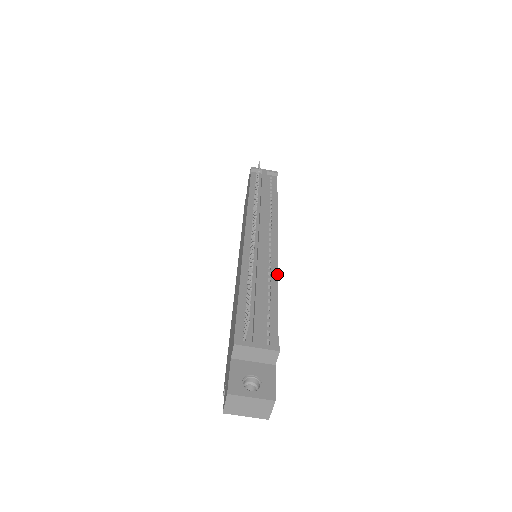
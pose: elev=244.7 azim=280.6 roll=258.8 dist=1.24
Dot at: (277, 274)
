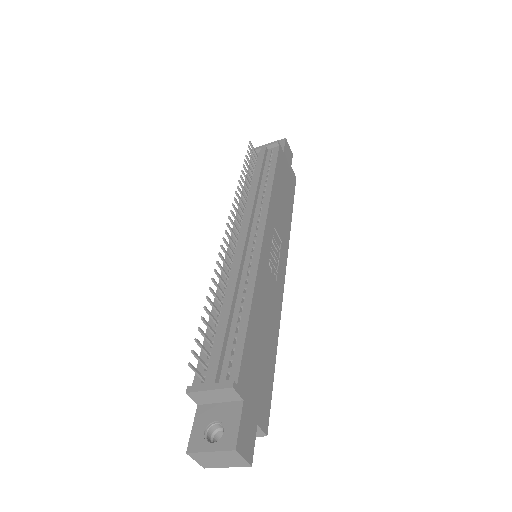
Dot at: (255, 279)
